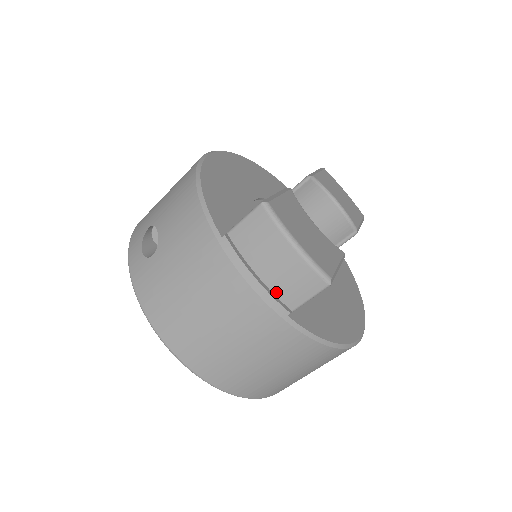
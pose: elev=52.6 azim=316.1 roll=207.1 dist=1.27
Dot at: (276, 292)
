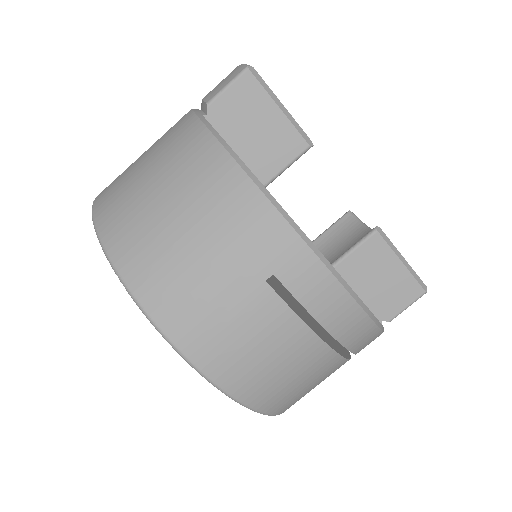
Dot at: (205, 98)
